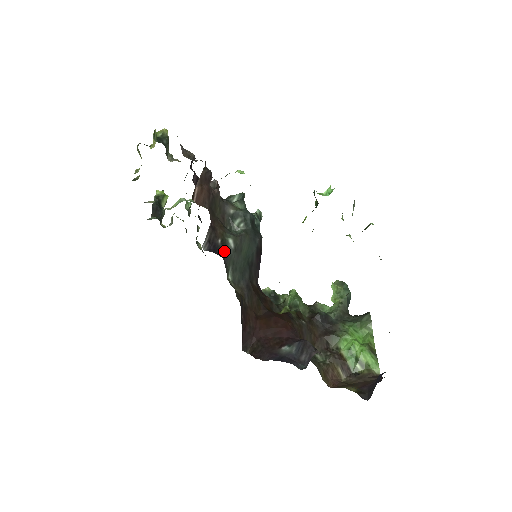
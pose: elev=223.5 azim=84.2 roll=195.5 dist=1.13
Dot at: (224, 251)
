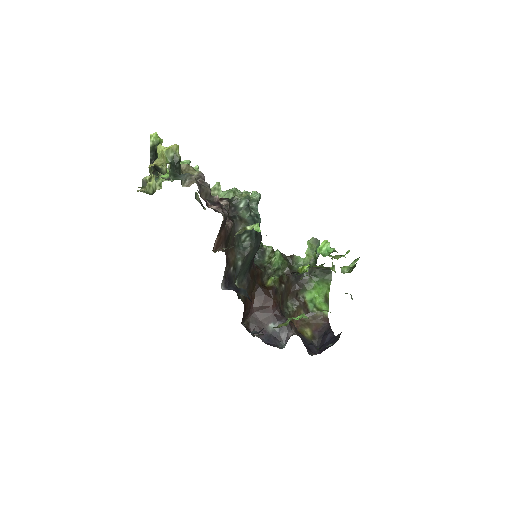
Dot at: (235, 274)
